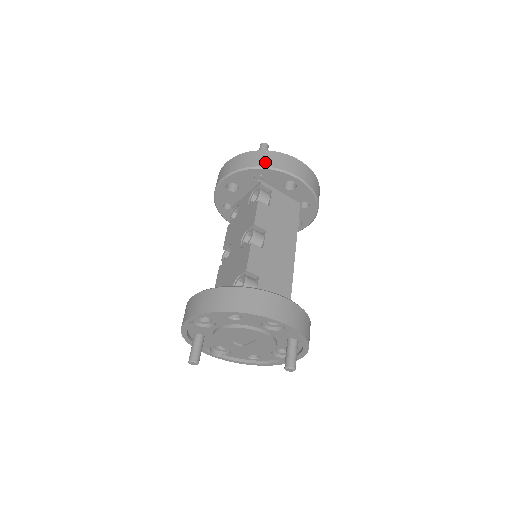
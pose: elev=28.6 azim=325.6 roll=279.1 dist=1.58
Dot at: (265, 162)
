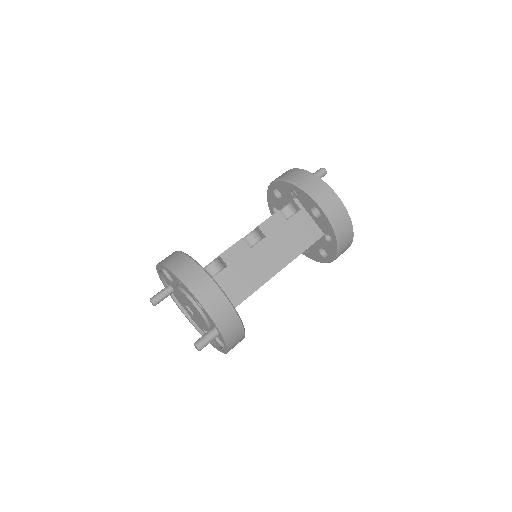
Dot at: (302, 182)
